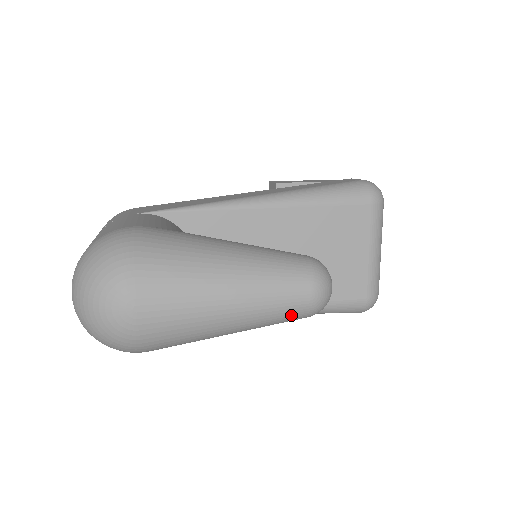
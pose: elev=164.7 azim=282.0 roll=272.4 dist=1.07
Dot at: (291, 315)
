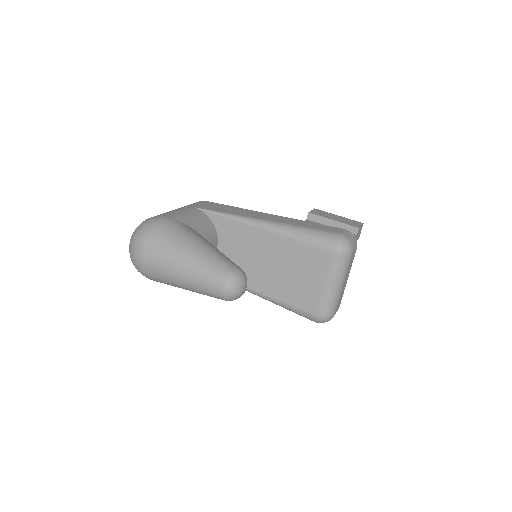
Dot at: (212, 294)
